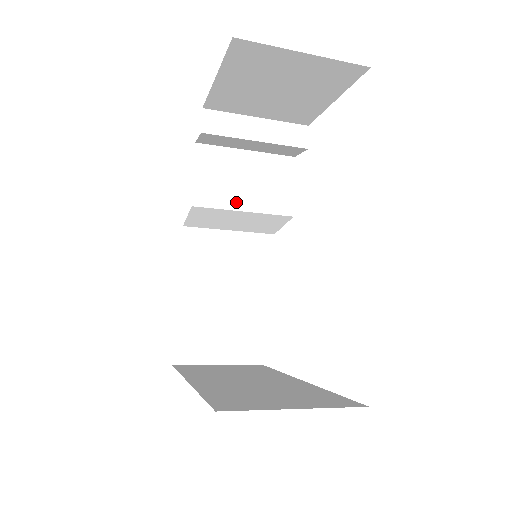
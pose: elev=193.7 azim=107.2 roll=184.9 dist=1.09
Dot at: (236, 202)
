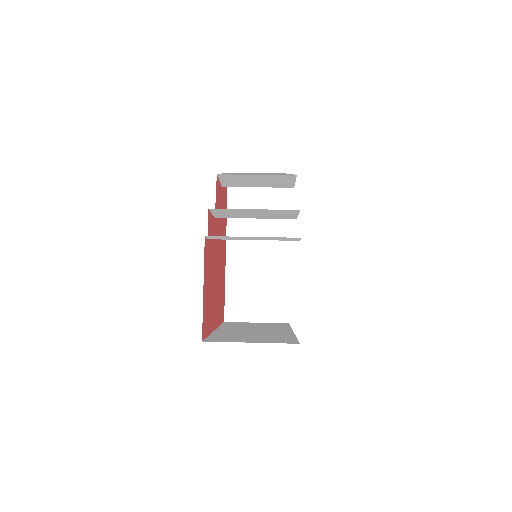
Dot at: (248, 217)
